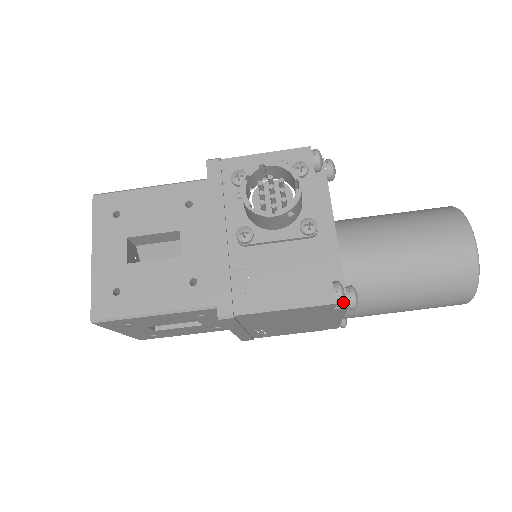
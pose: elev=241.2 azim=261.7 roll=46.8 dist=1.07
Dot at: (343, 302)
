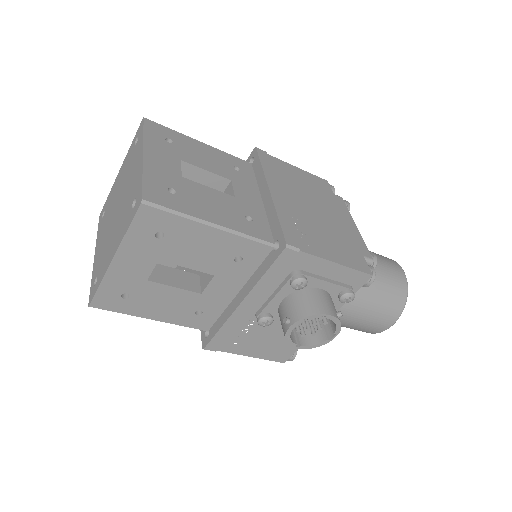
Dot at: occluded
